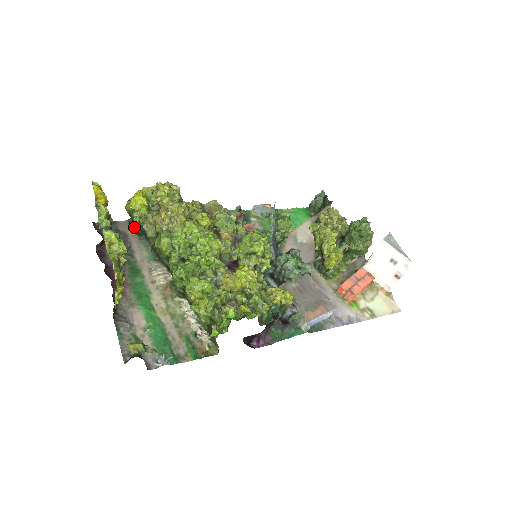
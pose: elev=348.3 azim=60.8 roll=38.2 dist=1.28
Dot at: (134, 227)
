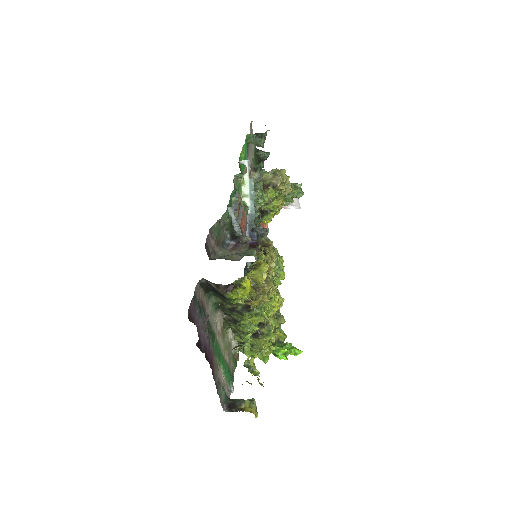
Dot at: (206, 289)
